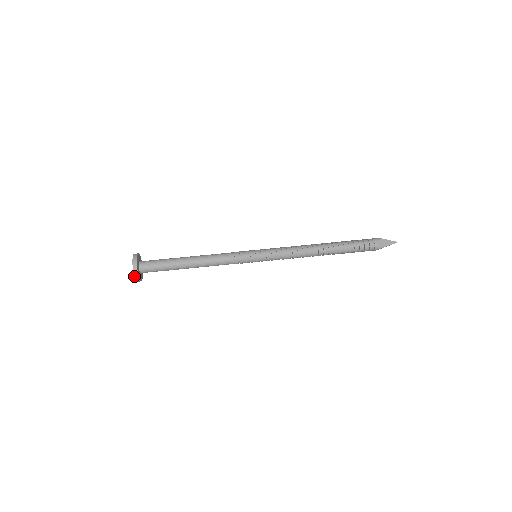
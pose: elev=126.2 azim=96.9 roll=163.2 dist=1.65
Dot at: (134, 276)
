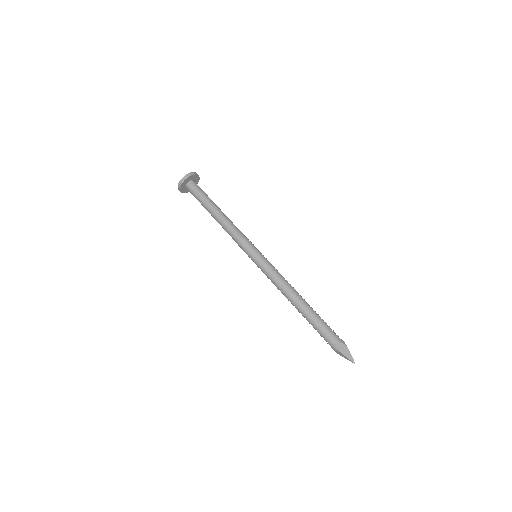
Dot at: occluded
